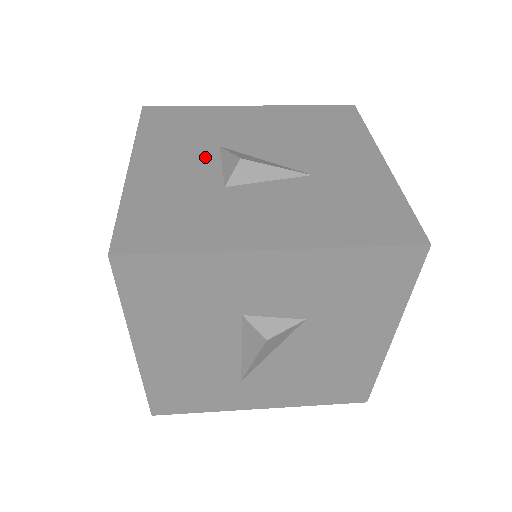
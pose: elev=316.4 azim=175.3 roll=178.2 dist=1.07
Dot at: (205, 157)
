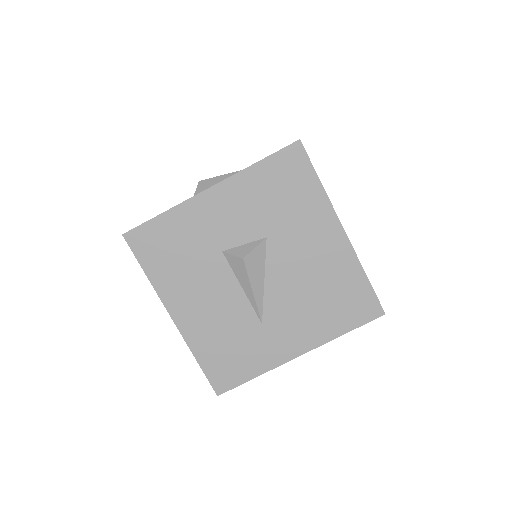
Dot at: occluded
